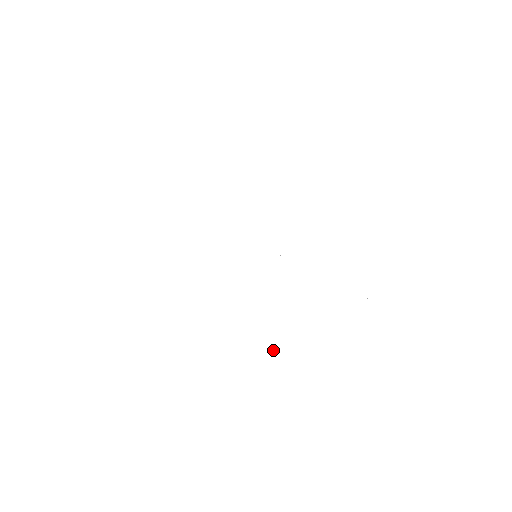
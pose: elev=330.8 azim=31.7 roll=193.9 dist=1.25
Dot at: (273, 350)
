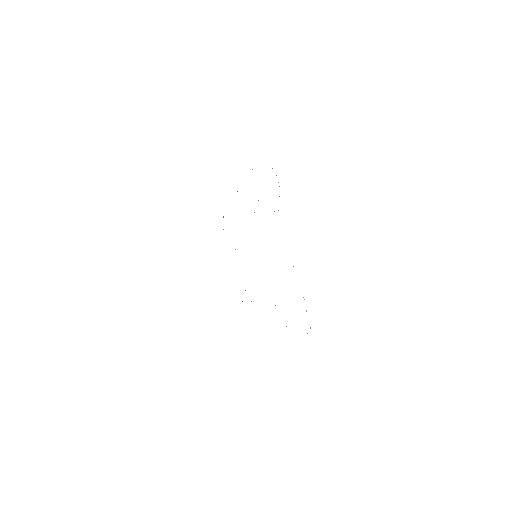
Dot at: occluded
